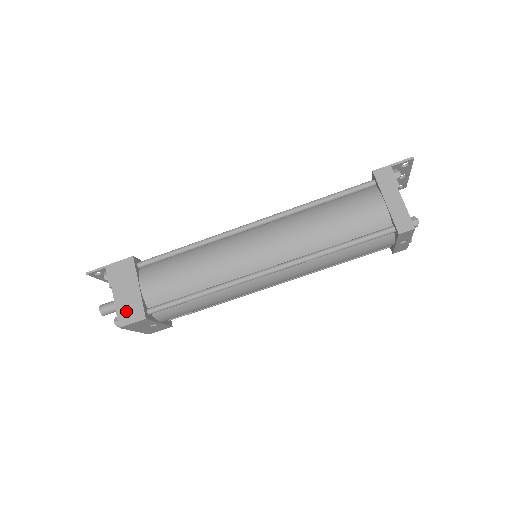
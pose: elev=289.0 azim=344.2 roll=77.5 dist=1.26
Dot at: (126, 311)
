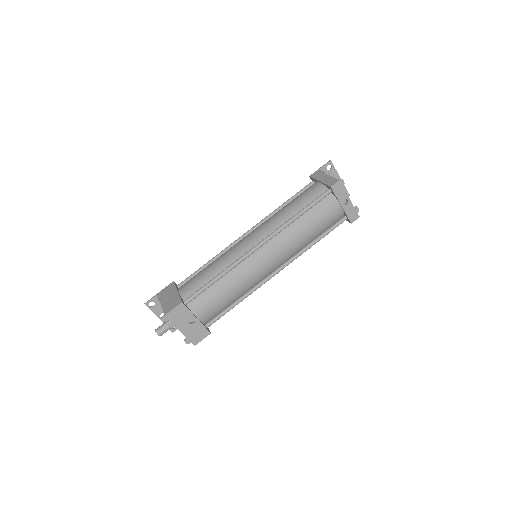
Dot at: (169, 306)
